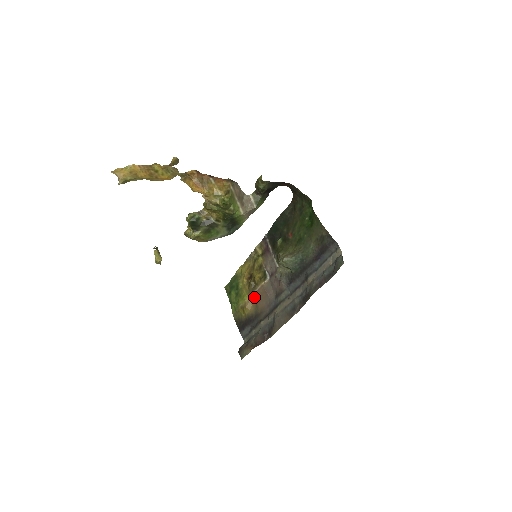
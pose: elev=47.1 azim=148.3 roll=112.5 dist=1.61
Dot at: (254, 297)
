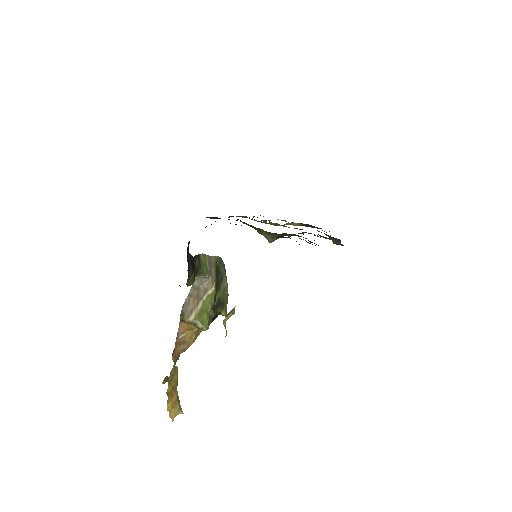
Dot at: occluded
